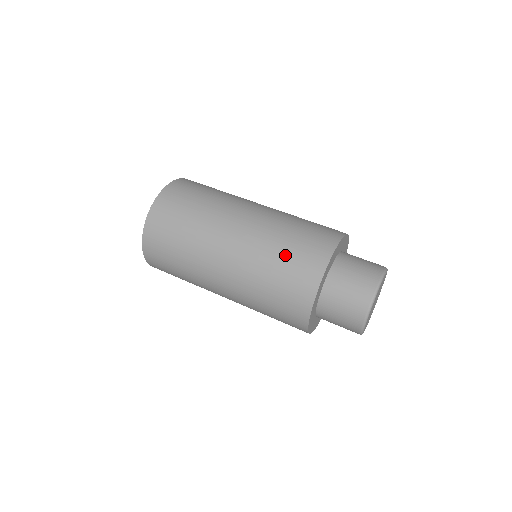
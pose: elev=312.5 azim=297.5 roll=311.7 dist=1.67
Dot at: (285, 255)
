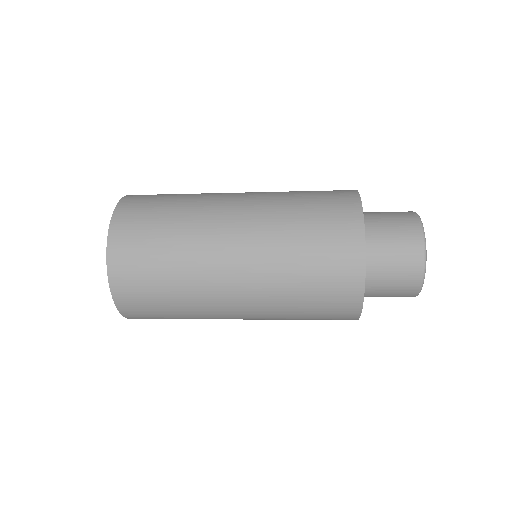
Dot at: occluded
